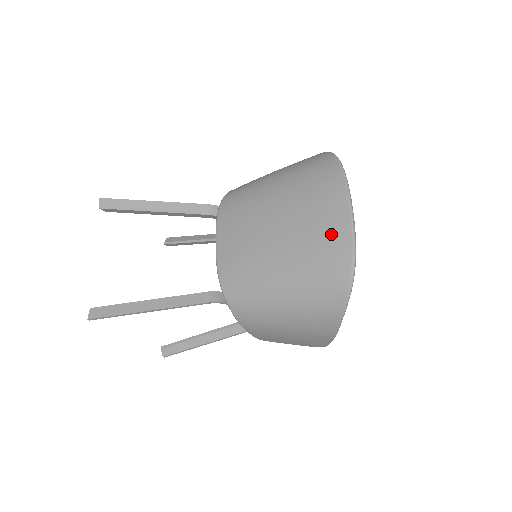
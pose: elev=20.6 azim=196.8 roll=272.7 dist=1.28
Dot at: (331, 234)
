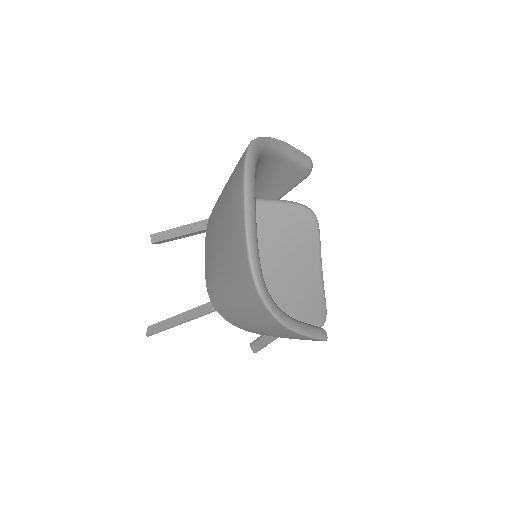
Dot at: (236, 235)
